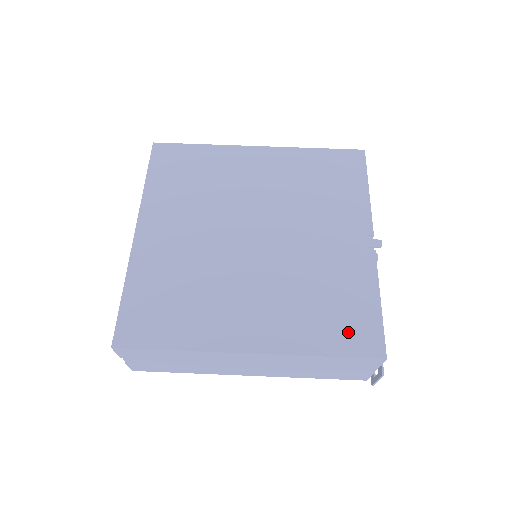
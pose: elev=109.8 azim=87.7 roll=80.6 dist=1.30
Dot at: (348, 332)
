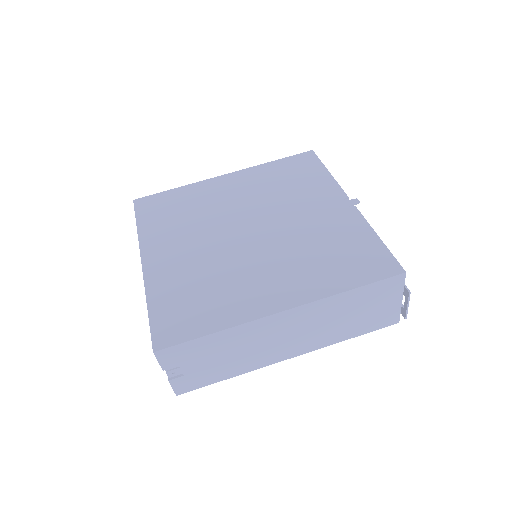
Dot at: (363, 266)
